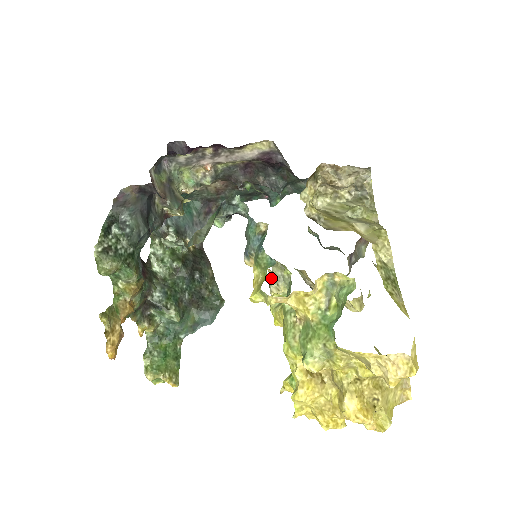
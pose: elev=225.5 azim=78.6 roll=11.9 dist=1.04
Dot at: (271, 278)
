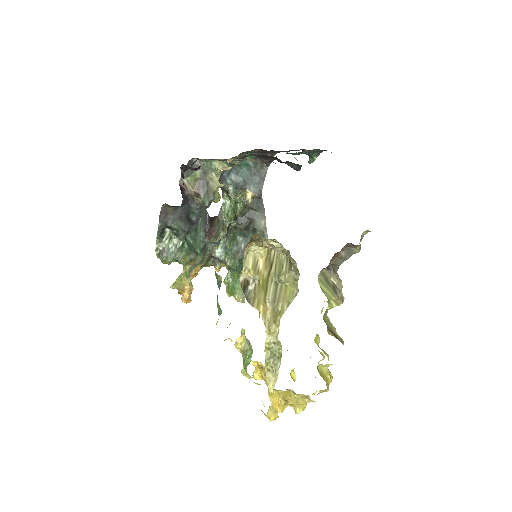
Dot at: occluded
